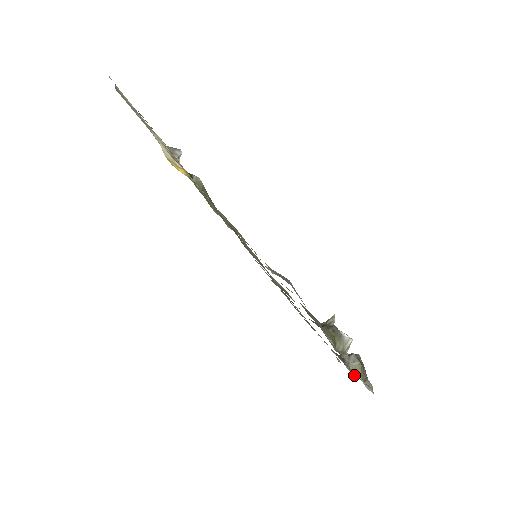
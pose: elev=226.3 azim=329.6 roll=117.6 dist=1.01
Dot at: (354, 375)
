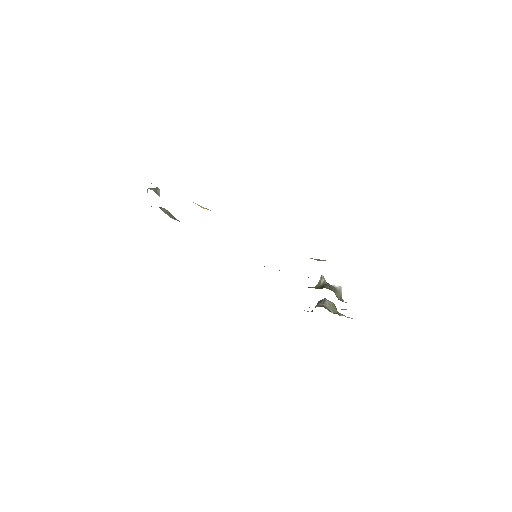
Dot at: occluded
